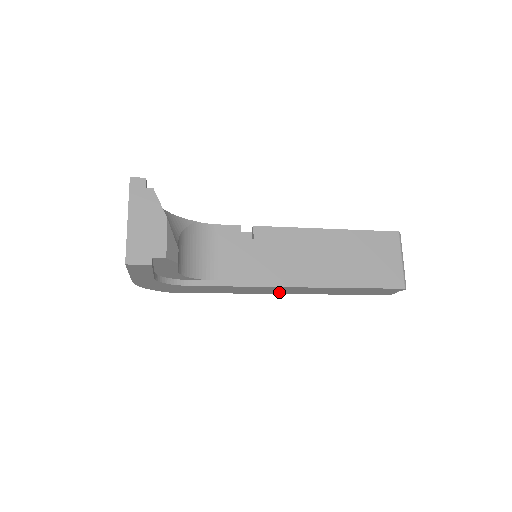
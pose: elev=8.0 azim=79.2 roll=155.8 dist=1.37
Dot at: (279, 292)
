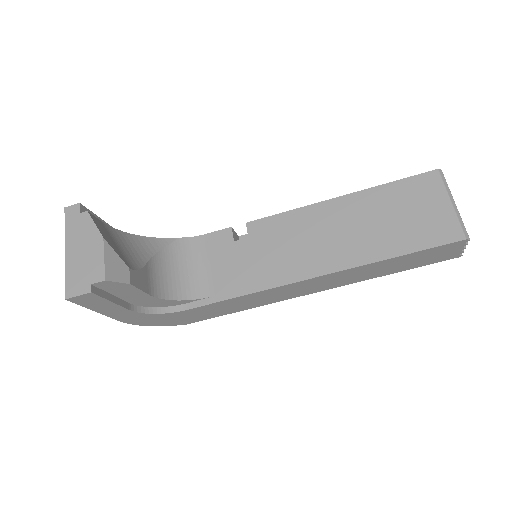
Dot at: (303, 292)
